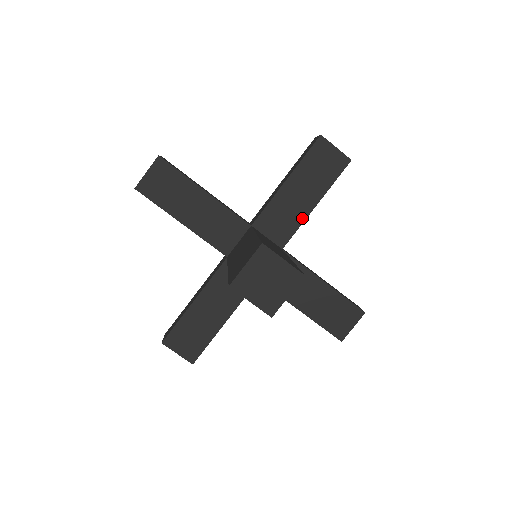
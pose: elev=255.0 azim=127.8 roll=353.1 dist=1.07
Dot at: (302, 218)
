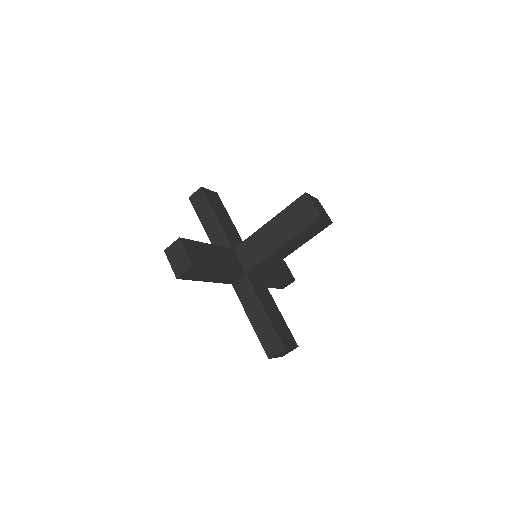
Dot at: (272, 275)
